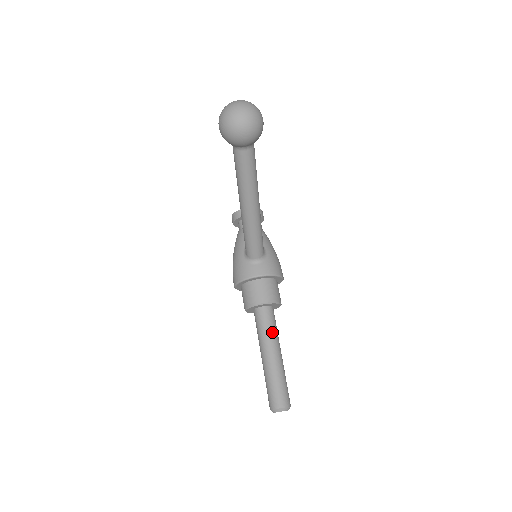
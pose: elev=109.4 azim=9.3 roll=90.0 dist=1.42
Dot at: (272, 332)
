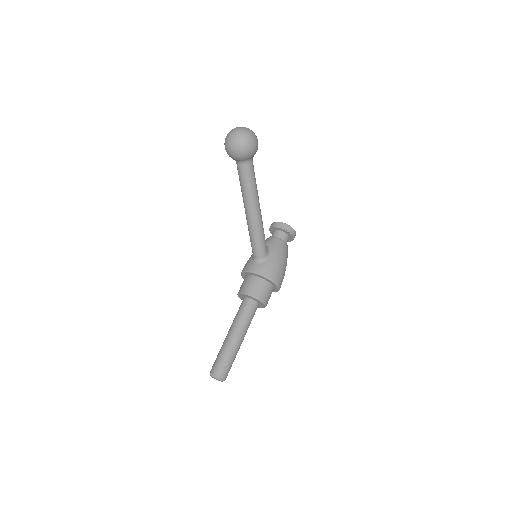
Dot at: (242, 318)
